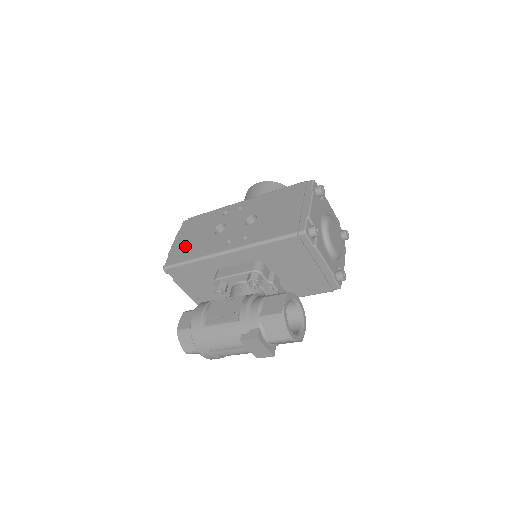
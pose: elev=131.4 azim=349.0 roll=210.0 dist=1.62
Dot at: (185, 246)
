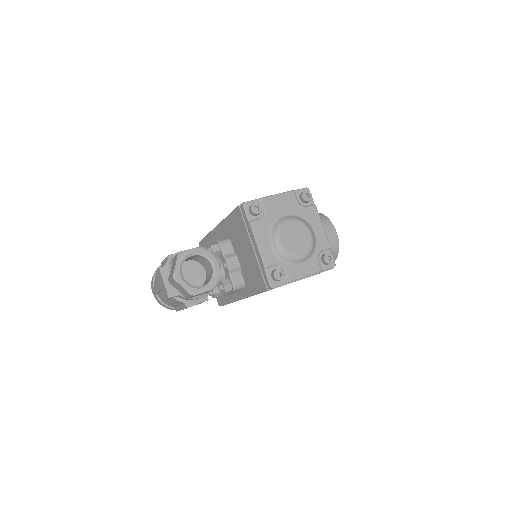
Dot at: occluded
